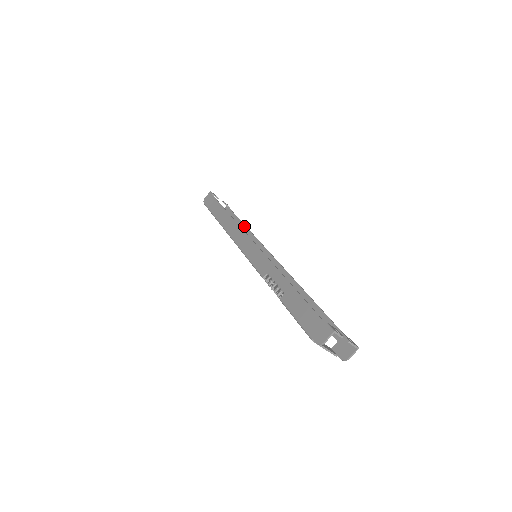
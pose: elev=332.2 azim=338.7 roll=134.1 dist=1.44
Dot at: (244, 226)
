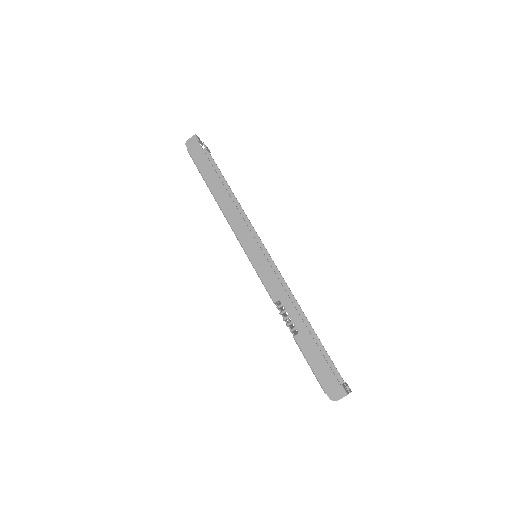
Dot at: (232, 194)
